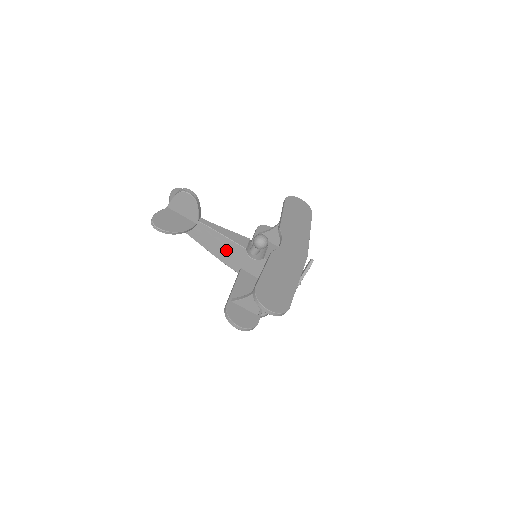
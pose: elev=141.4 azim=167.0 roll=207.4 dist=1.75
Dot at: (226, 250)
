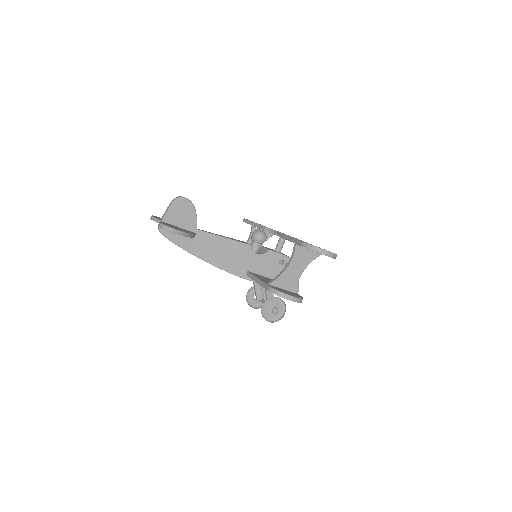
Dot at: (230, 255)
